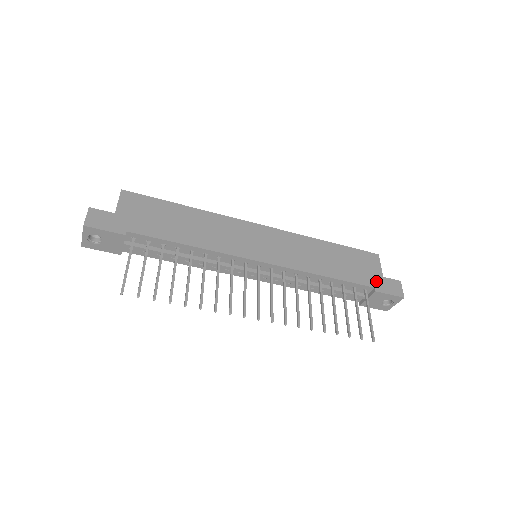
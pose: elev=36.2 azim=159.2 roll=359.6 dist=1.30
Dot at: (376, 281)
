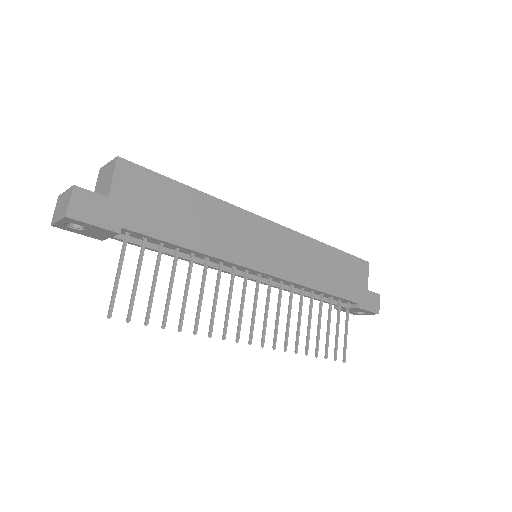
Dot at: (361, 295)
